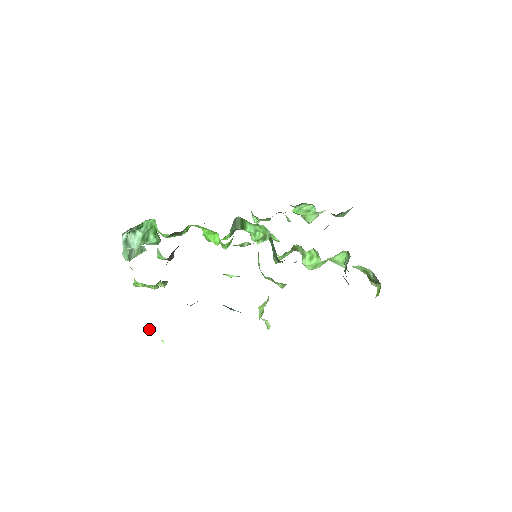
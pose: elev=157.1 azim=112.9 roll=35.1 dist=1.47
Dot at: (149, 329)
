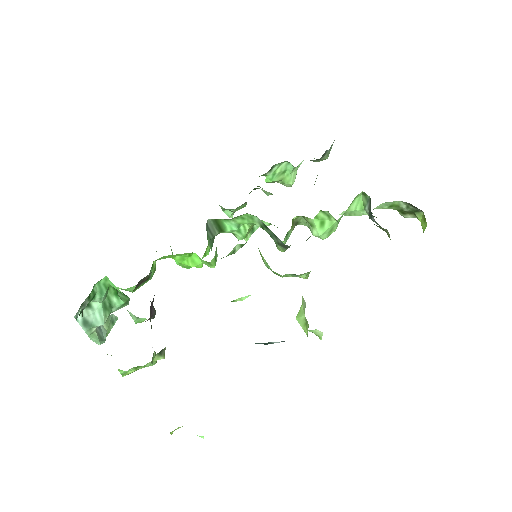
Dot at: (174, 430)
